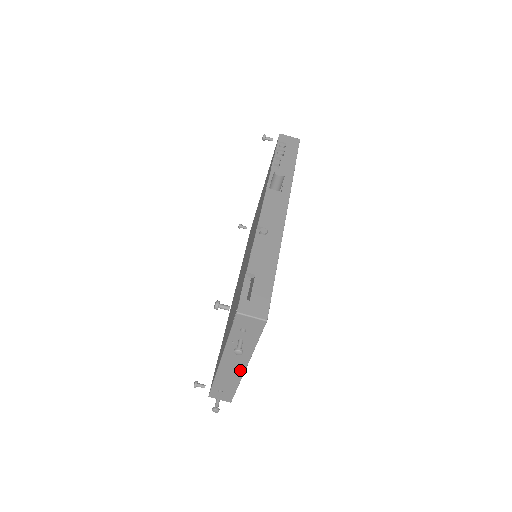
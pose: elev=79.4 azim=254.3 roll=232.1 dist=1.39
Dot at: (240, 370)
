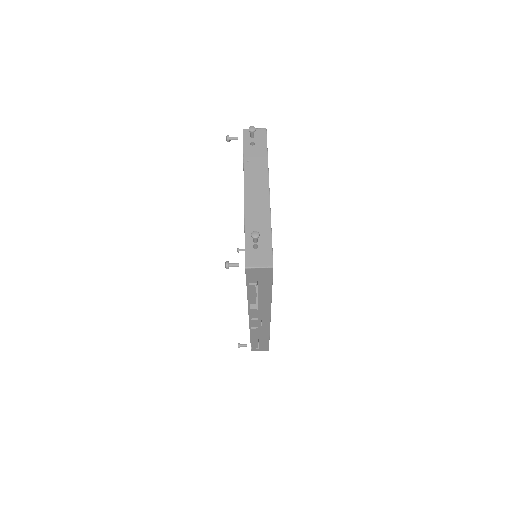
Dot at: (265, 197)
